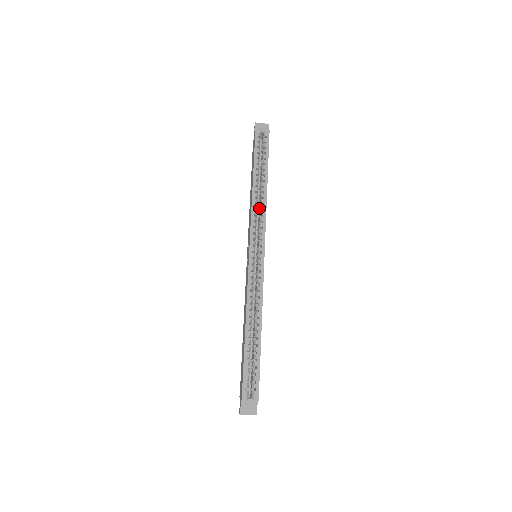
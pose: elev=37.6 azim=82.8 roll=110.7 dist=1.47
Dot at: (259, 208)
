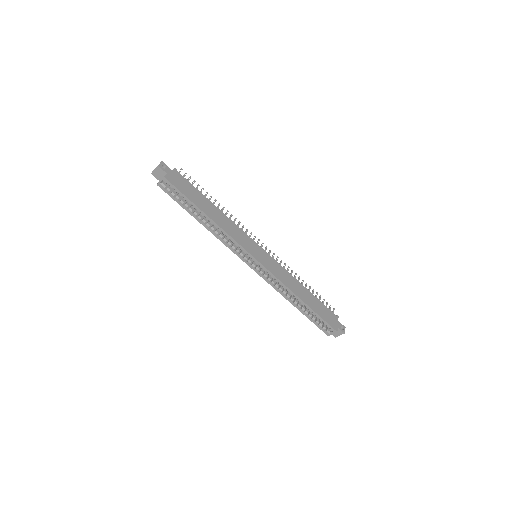
Dot at: occluded
